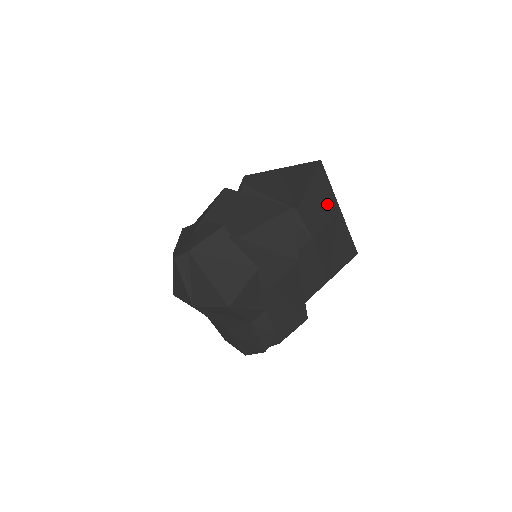
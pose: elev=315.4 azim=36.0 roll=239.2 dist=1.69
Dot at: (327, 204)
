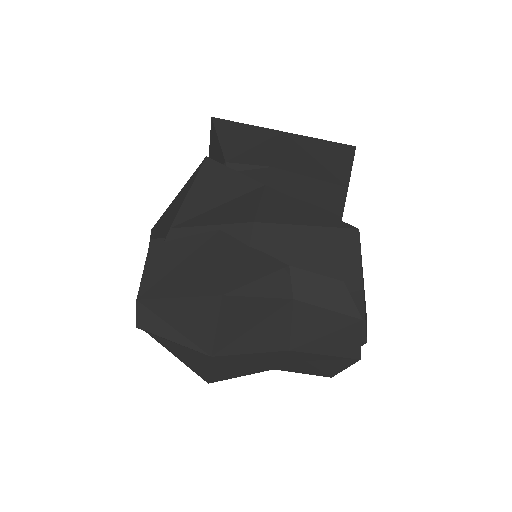
Dot at: (261, 138)
